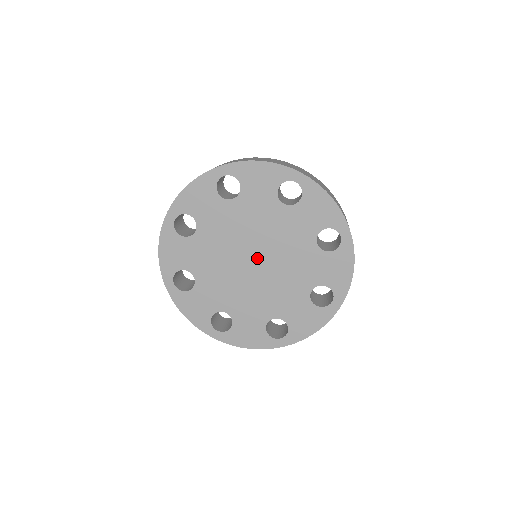
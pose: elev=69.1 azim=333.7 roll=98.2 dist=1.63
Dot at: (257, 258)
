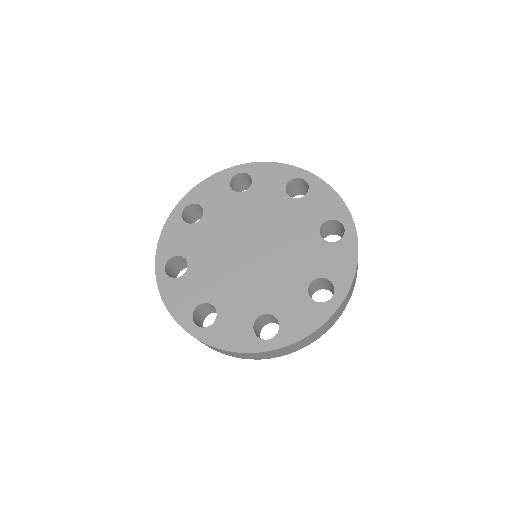
Dot at: (257, 249)
